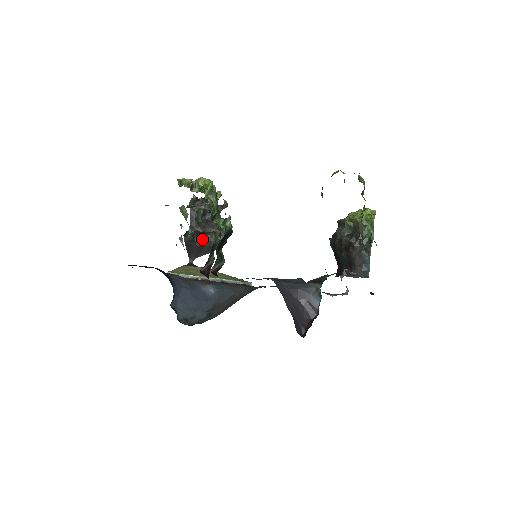
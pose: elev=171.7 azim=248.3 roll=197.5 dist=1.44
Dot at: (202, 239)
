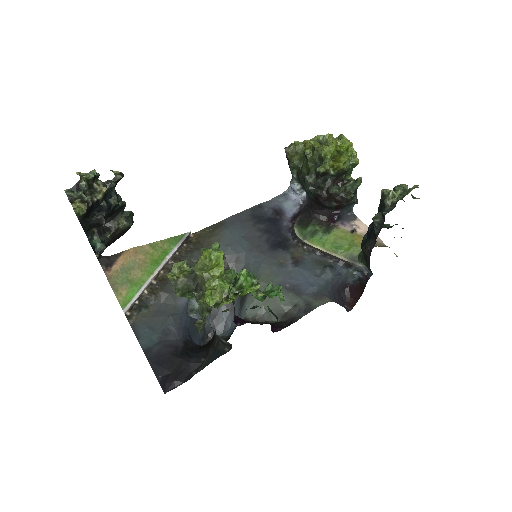
Dot at: (114, 236)
